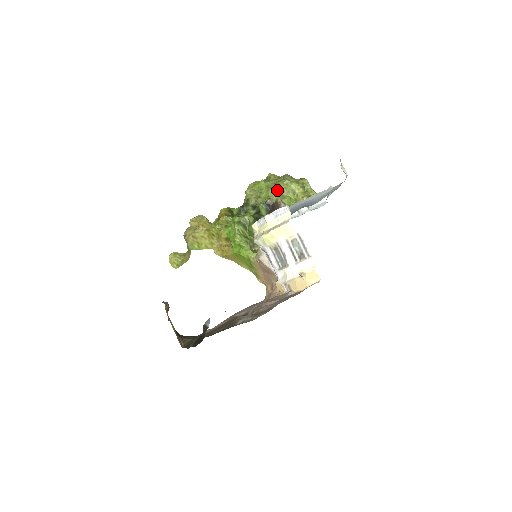
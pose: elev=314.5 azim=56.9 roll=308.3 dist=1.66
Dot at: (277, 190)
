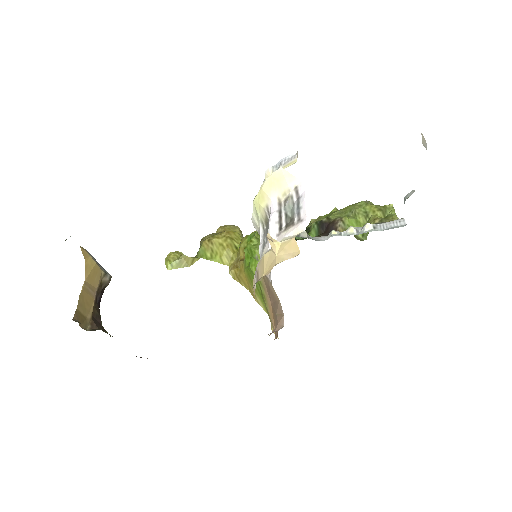
Dot at: (344, 212)
